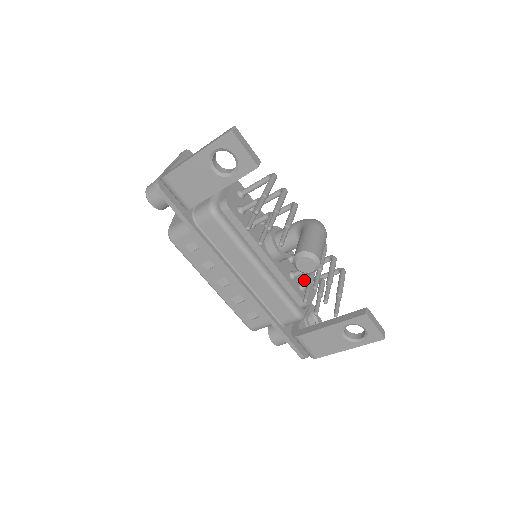
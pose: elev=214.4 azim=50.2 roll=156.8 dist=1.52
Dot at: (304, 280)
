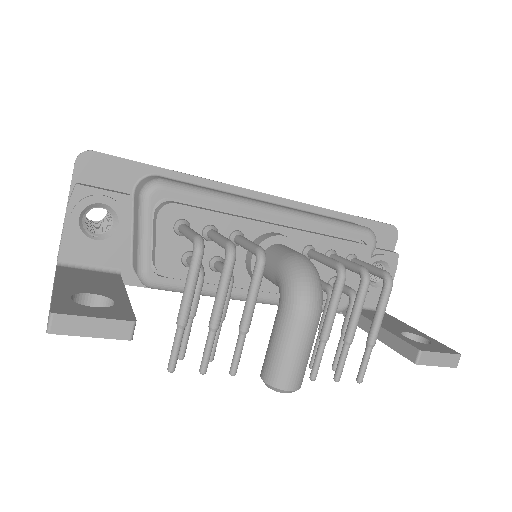
Dot at: occluded
